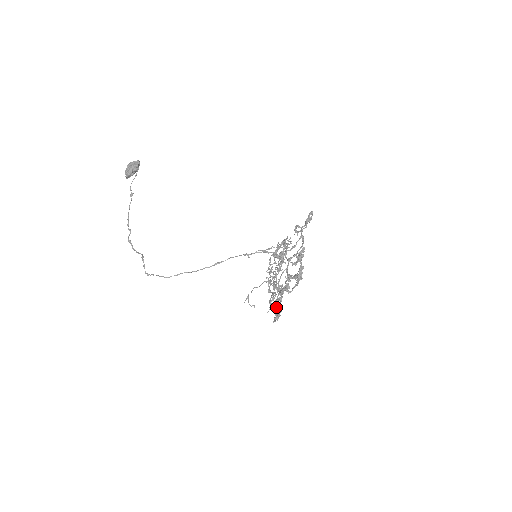
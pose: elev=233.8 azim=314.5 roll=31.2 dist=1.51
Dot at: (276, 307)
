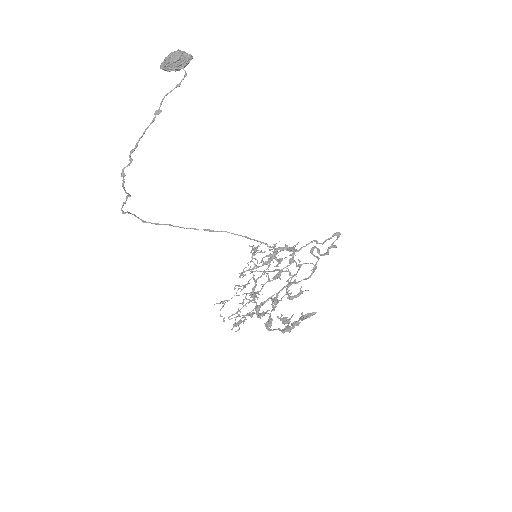
Dot at: (241, 308)
